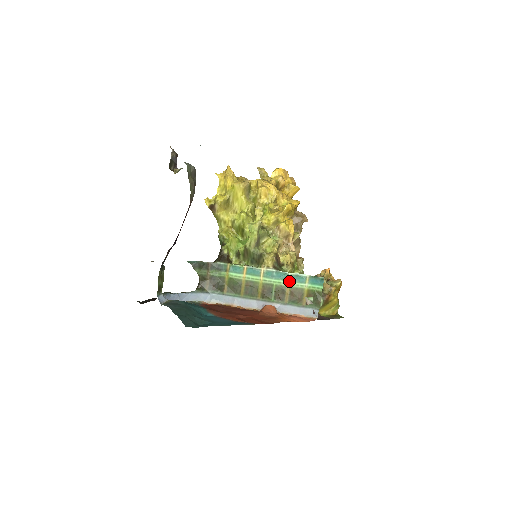
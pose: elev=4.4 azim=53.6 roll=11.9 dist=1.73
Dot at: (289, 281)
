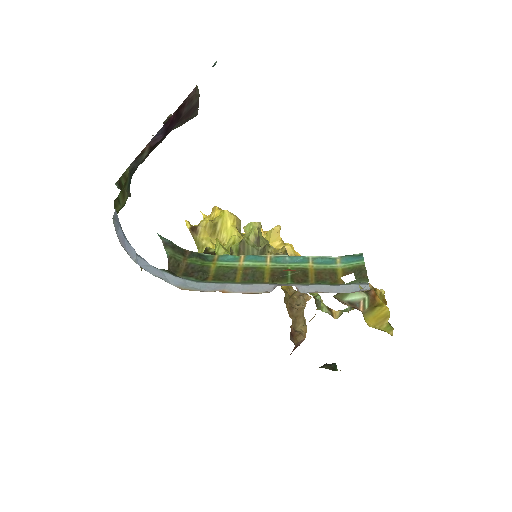
Dot at: (311, 263)
